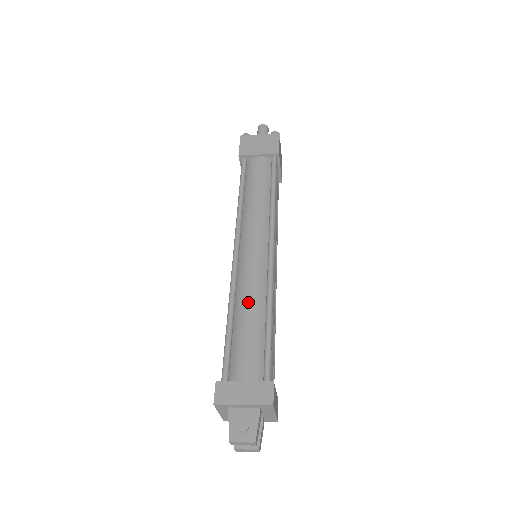
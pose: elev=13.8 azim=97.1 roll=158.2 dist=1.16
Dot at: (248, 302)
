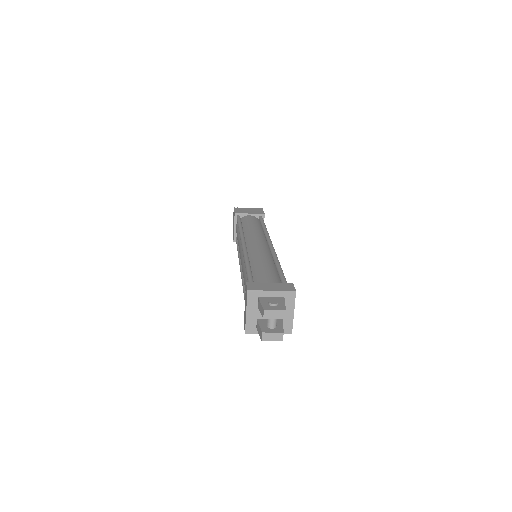
Dot at: (260, 259)
